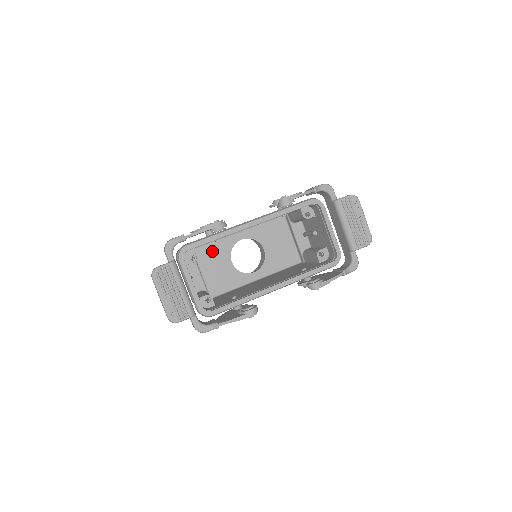
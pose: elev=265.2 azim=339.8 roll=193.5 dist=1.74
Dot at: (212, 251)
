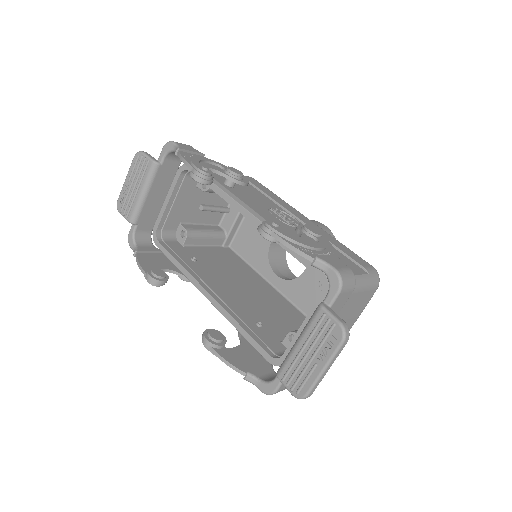
Dot at: occluded
